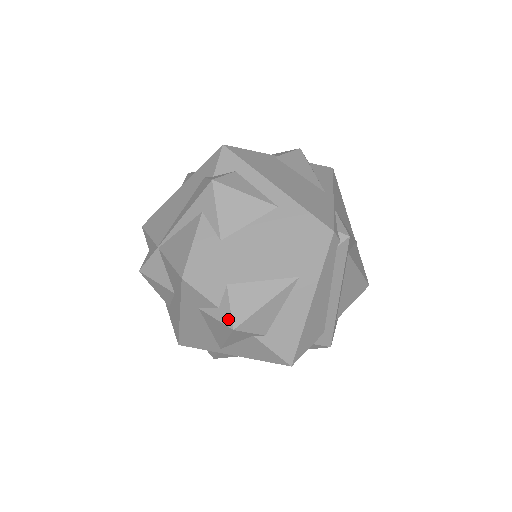
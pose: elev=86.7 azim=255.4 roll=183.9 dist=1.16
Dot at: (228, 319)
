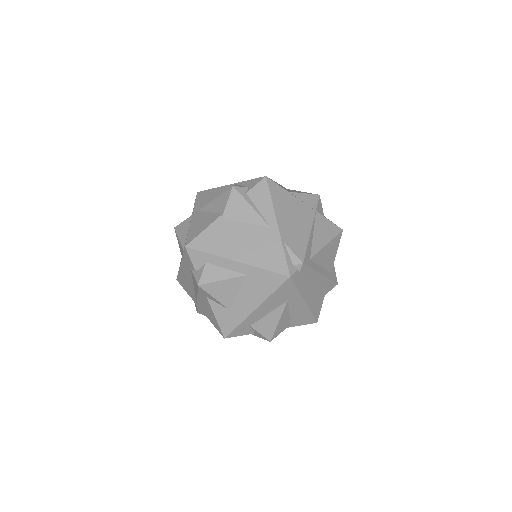
Dot at: (264, 338)
